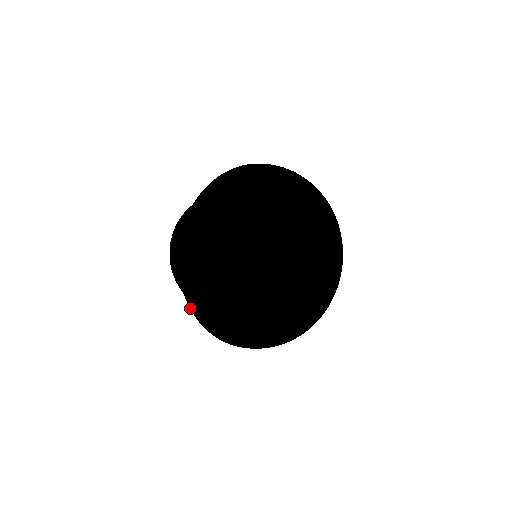
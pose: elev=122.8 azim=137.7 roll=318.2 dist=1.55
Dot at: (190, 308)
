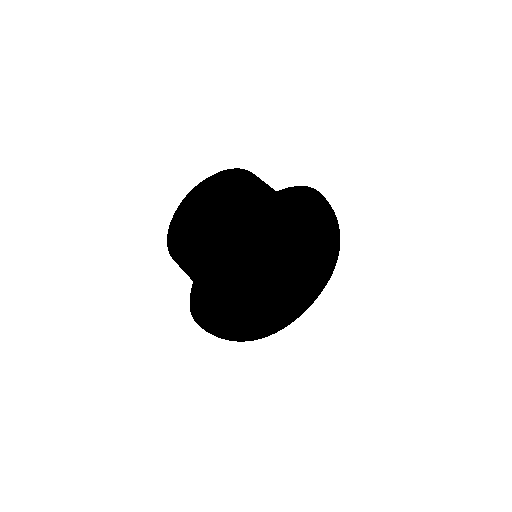
Dot at: (192, 315)
